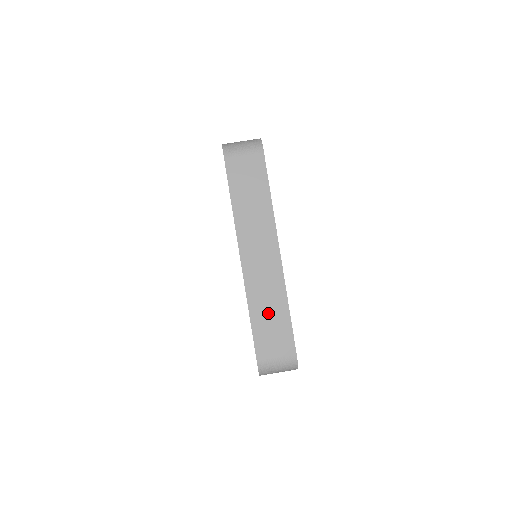
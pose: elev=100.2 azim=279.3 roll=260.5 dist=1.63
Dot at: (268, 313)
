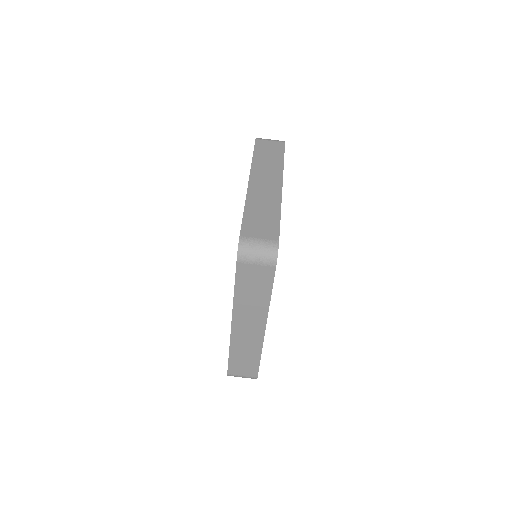
Dot at: (244, 356)
